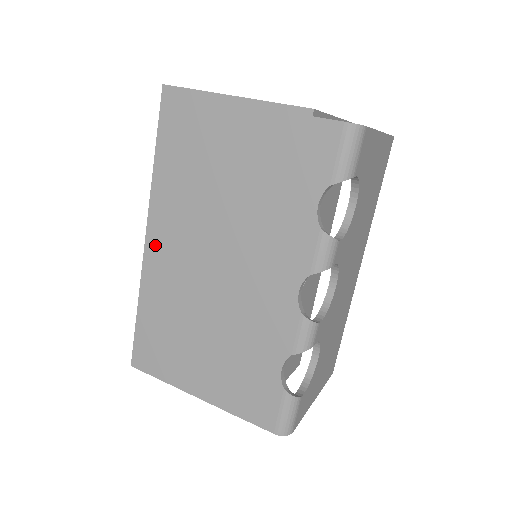
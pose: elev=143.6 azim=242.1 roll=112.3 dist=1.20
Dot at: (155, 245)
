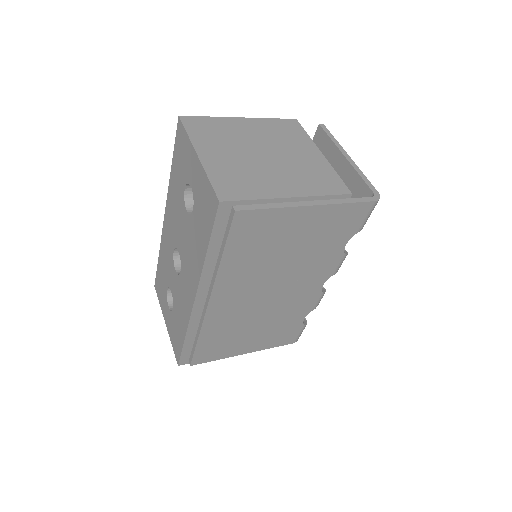
Dot at: (211, 304)
